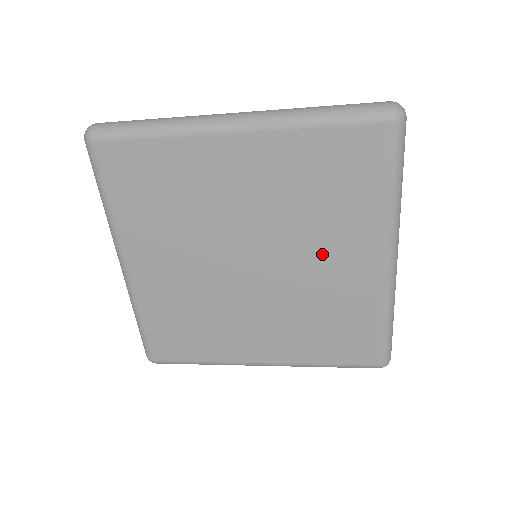
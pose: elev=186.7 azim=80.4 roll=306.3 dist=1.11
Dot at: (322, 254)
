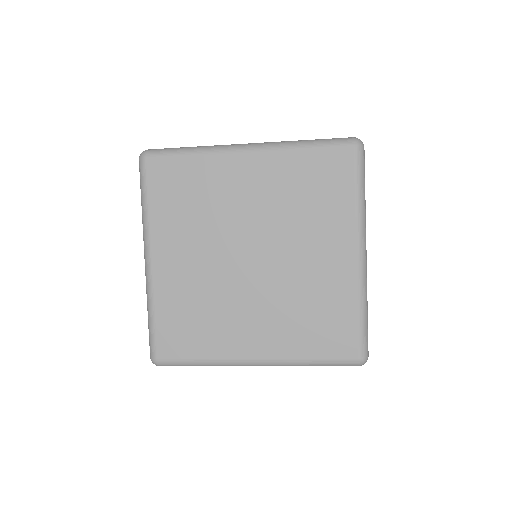
Dot at: (308, 248)
